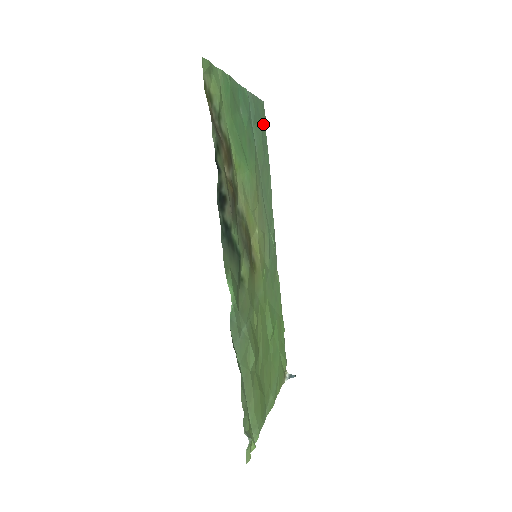
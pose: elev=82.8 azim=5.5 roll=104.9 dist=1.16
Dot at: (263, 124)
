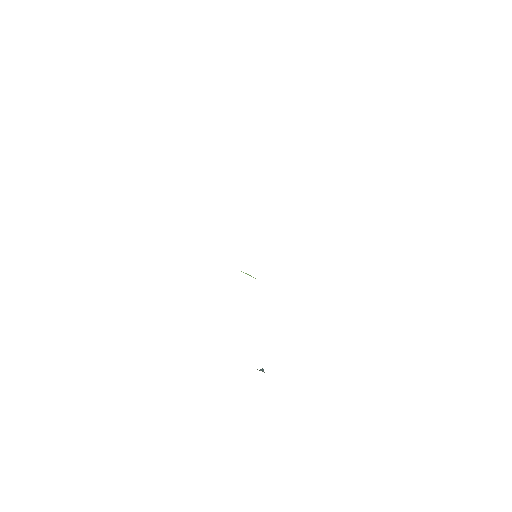
Dot at: occluded
